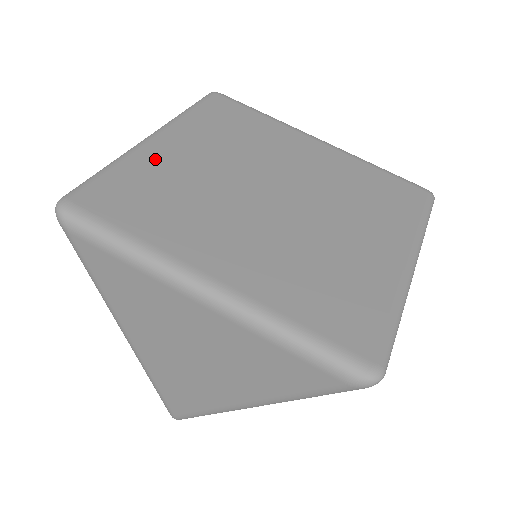
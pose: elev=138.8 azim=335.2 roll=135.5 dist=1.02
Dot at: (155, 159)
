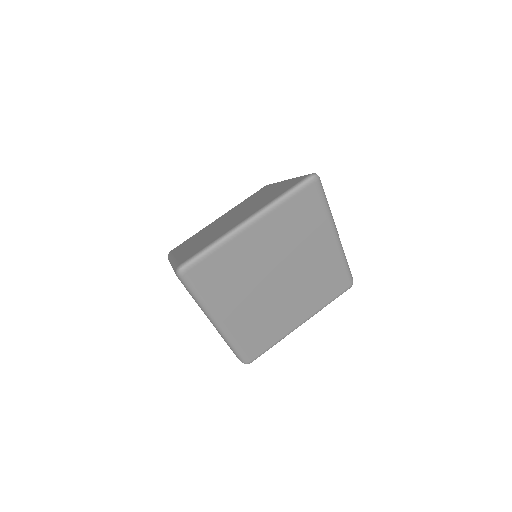
Dot at: (241, 246)
